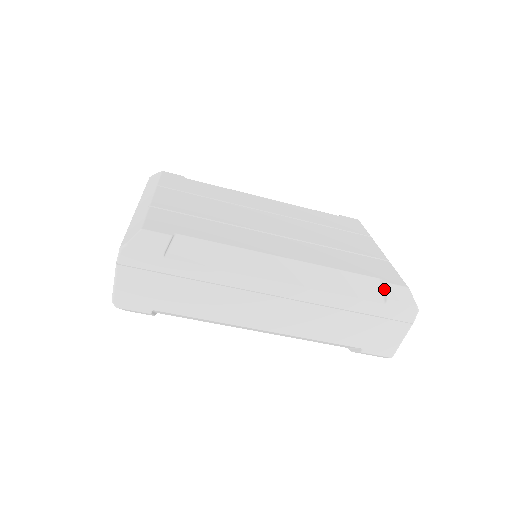
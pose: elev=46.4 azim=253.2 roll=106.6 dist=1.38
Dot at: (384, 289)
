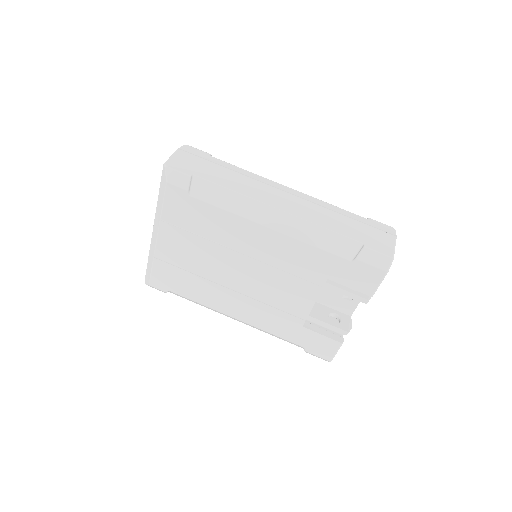
Dot at: occluded
